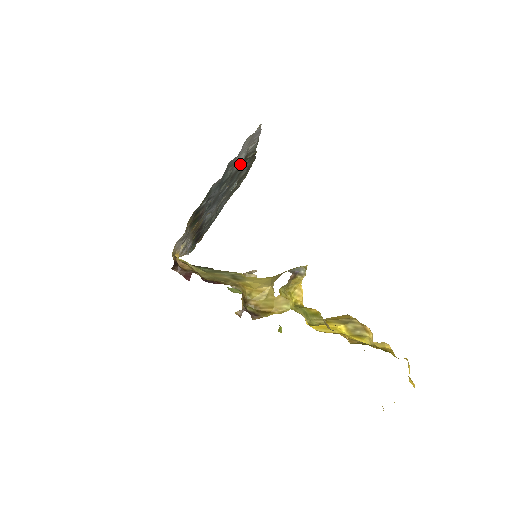
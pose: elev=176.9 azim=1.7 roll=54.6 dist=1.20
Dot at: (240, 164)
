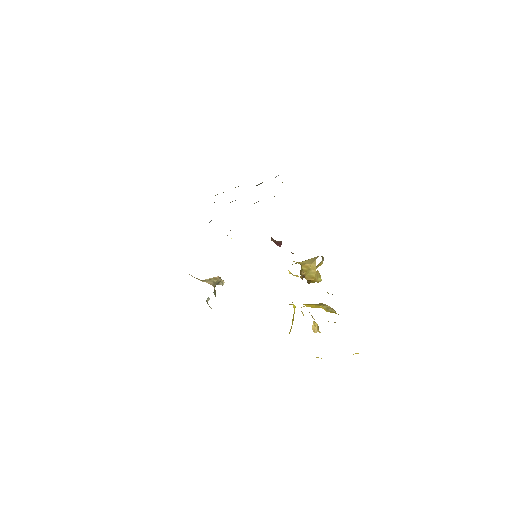
Dot at: occluded
